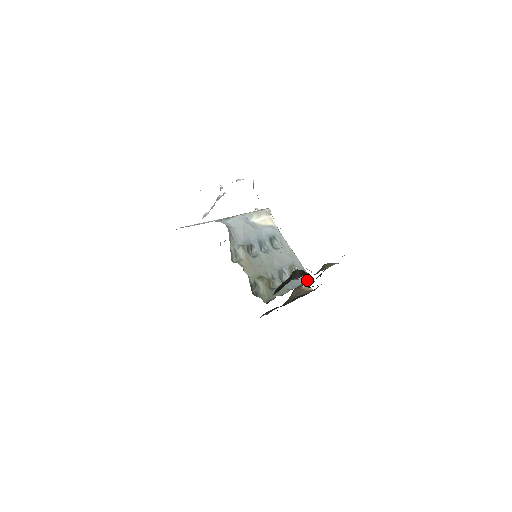
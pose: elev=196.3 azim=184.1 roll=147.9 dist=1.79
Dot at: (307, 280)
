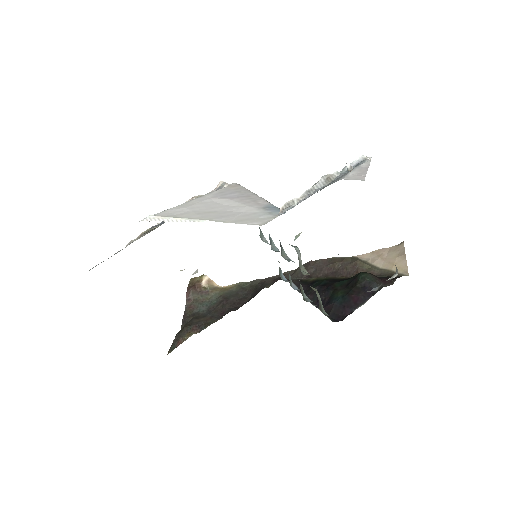
Dot at: occluded
